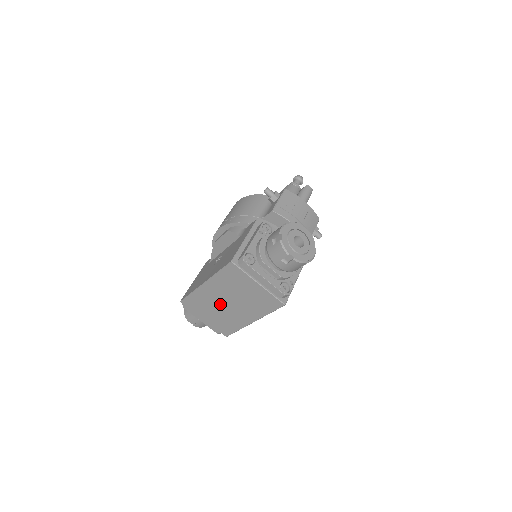
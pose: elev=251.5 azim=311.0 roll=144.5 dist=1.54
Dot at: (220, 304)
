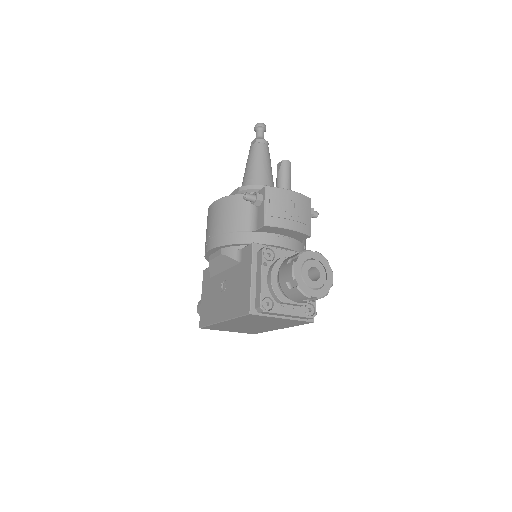
Dot at: (243, 326)
